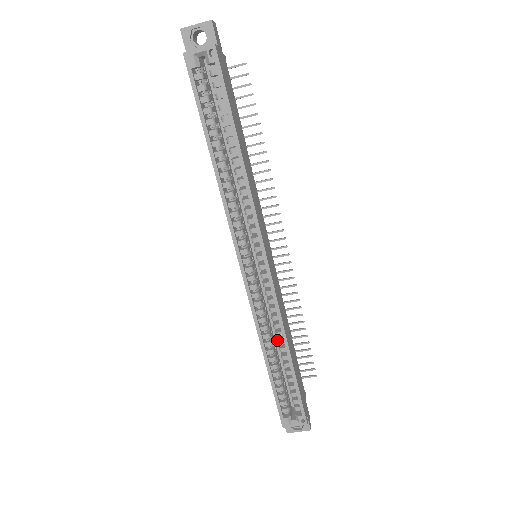
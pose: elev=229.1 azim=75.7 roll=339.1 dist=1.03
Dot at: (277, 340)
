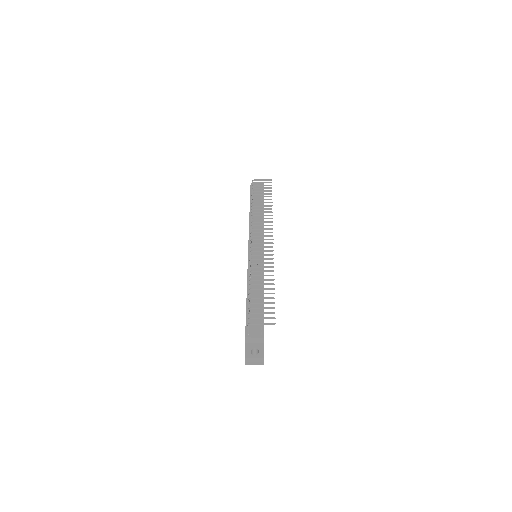
Dot at: occluded
